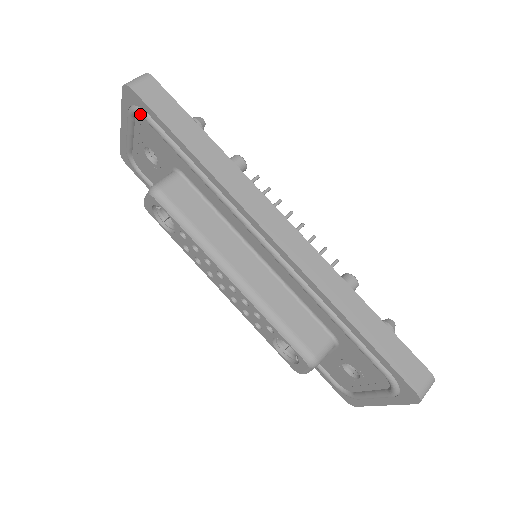
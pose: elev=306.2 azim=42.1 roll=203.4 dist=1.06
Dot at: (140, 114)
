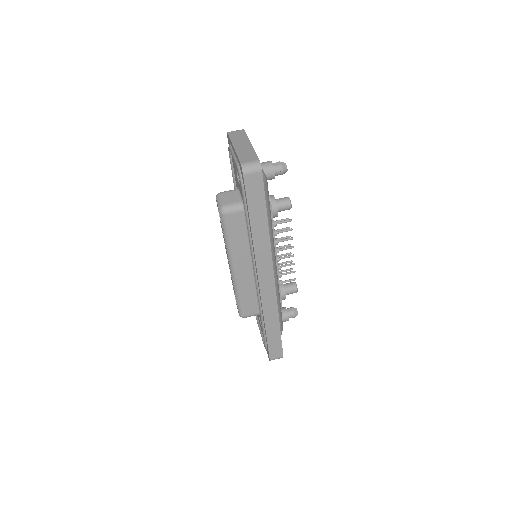
Dot at: (240, 182)
